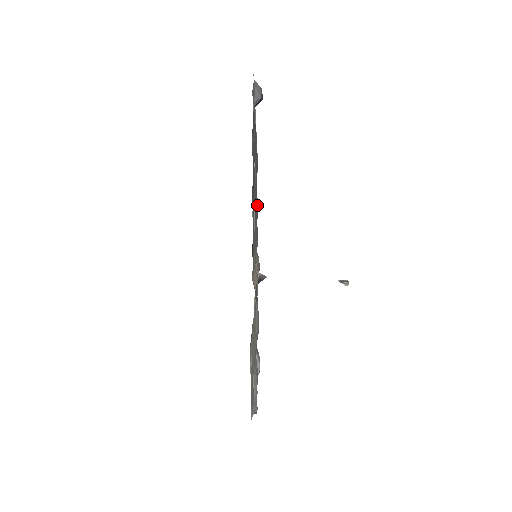
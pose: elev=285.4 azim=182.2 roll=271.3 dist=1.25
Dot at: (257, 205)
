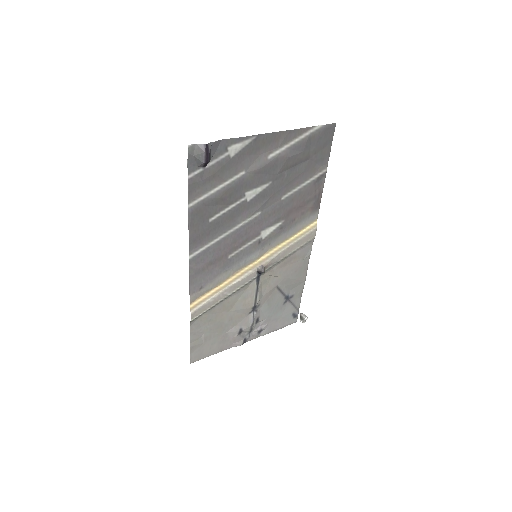
Dot at: (324, 176)
